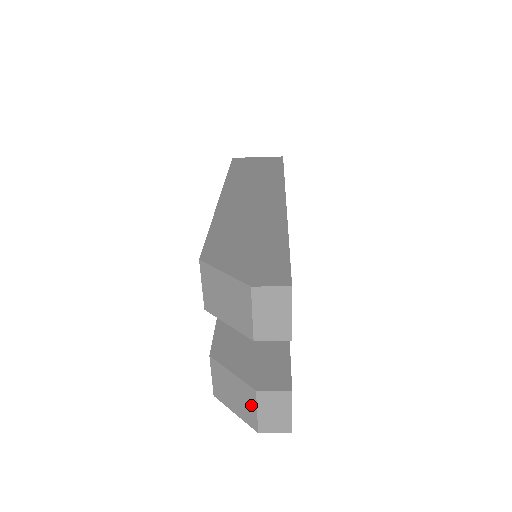
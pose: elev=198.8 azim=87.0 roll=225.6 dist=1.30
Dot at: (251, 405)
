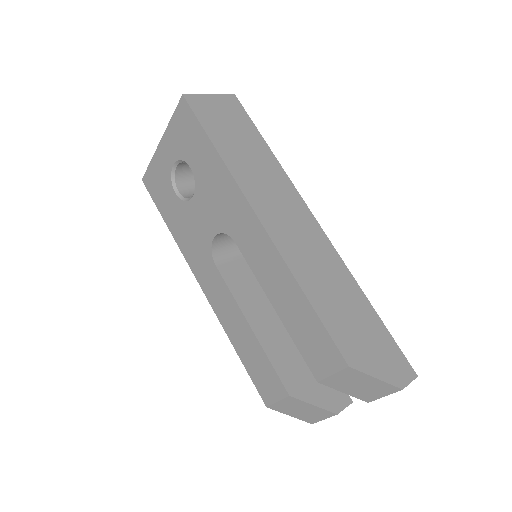
Dot at: (321, 417)
